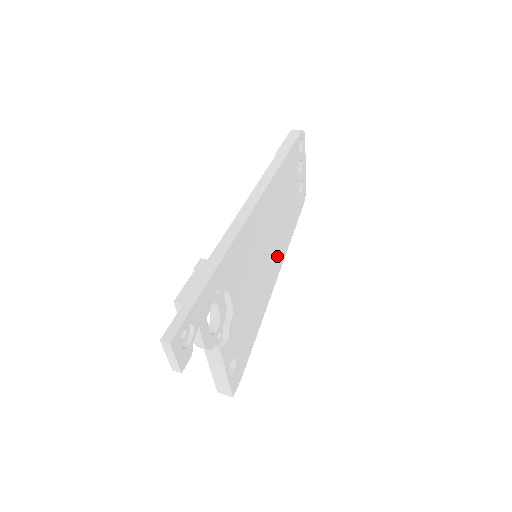
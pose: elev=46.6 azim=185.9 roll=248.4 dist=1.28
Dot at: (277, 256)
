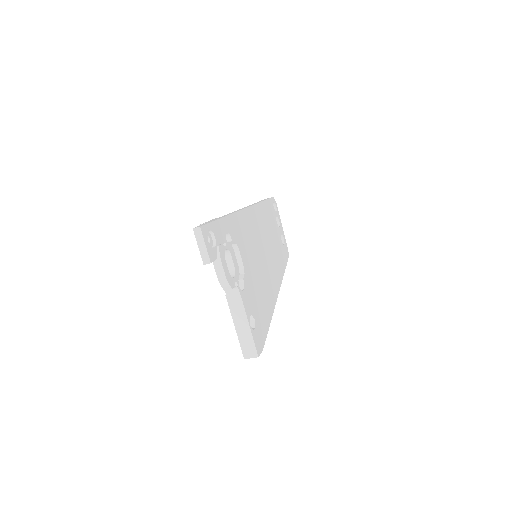
Dot at: (274, 273)
